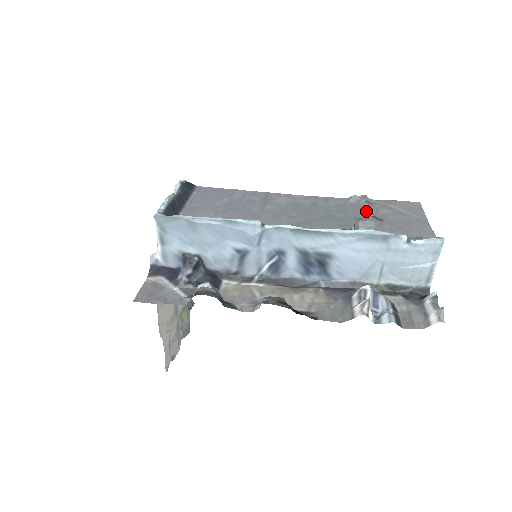
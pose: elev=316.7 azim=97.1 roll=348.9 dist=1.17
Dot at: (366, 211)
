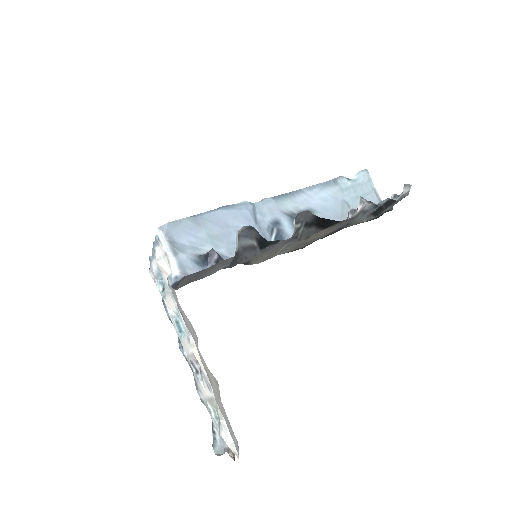
Dot at: occluded
